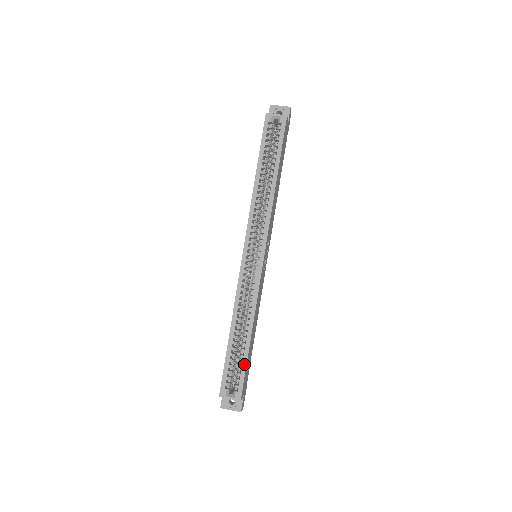
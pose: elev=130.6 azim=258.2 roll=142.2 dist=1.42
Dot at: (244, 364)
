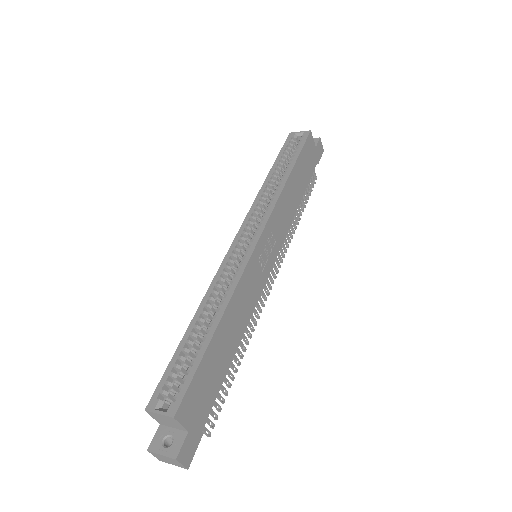
Dot at: (197, 361)
